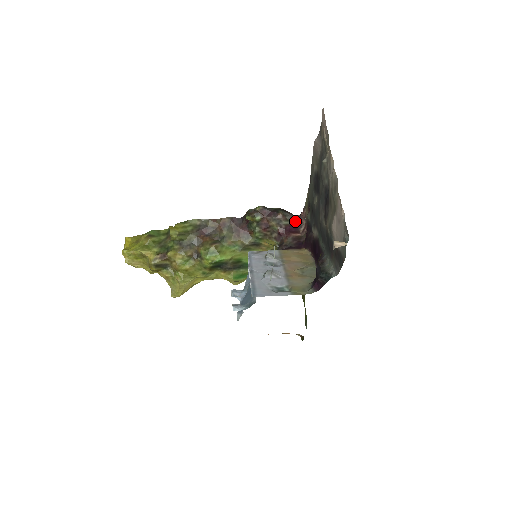
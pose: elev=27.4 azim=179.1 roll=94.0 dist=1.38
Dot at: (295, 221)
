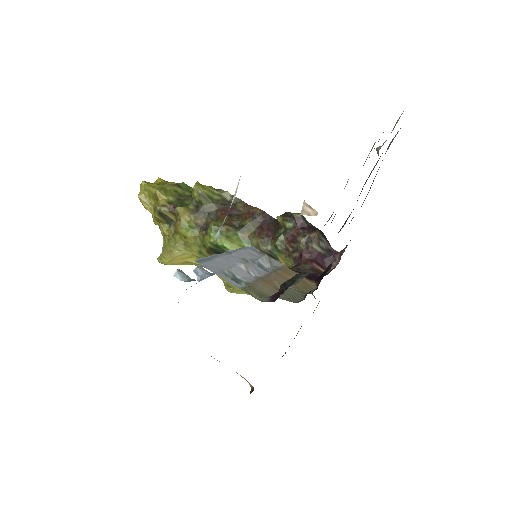
Dot at: (328, 253)
